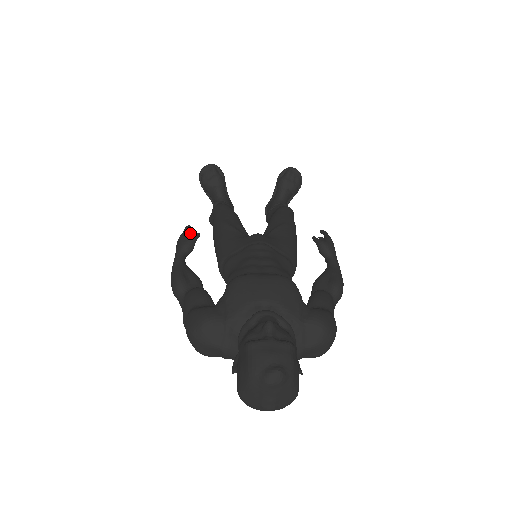
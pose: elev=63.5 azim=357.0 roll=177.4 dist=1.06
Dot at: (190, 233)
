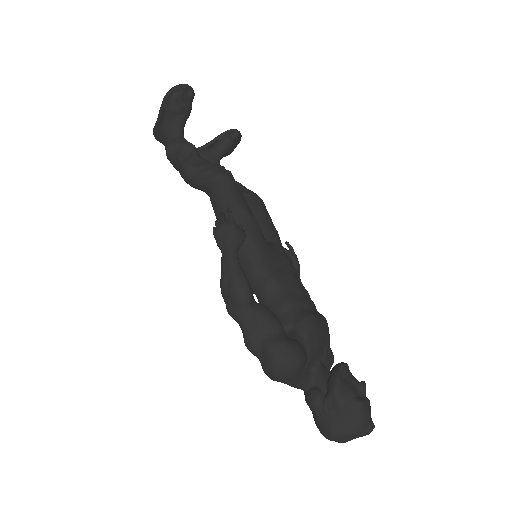
Dot at: occluded
